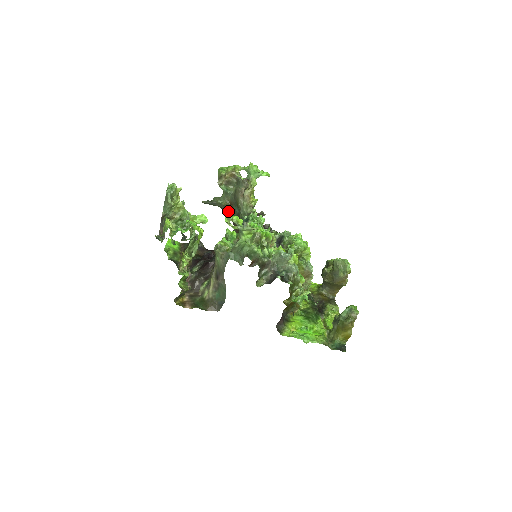
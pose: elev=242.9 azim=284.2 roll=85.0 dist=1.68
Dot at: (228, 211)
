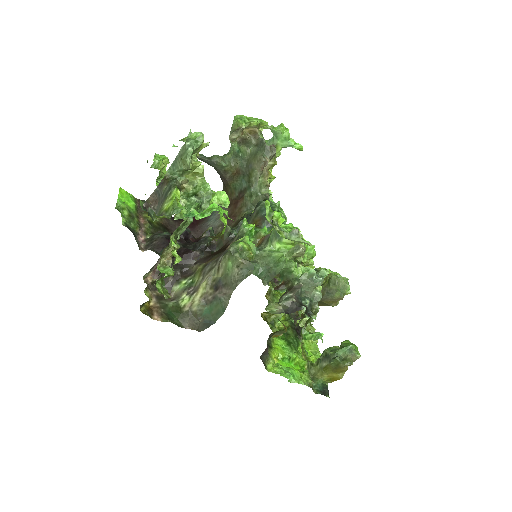
Dot at: (227, 179)
